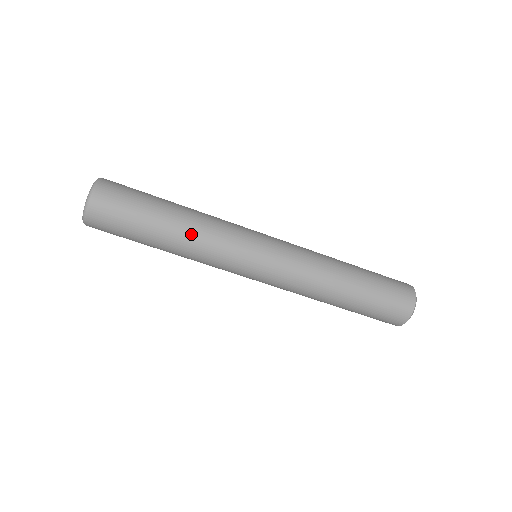
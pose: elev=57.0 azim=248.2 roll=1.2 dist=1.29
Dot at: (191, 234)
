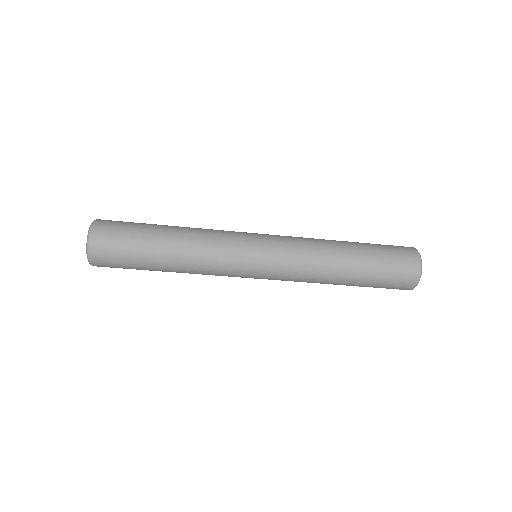
Dot at: (189, 247)
